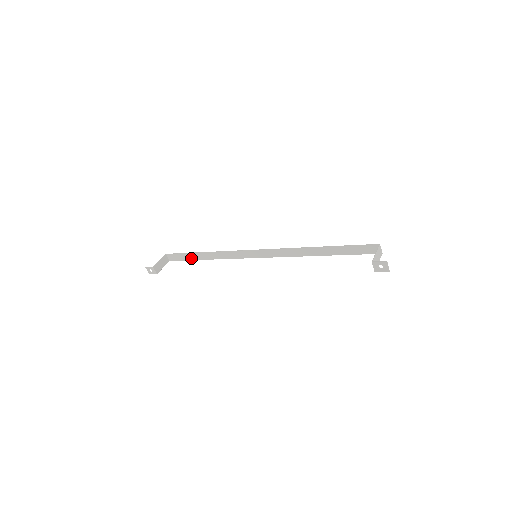
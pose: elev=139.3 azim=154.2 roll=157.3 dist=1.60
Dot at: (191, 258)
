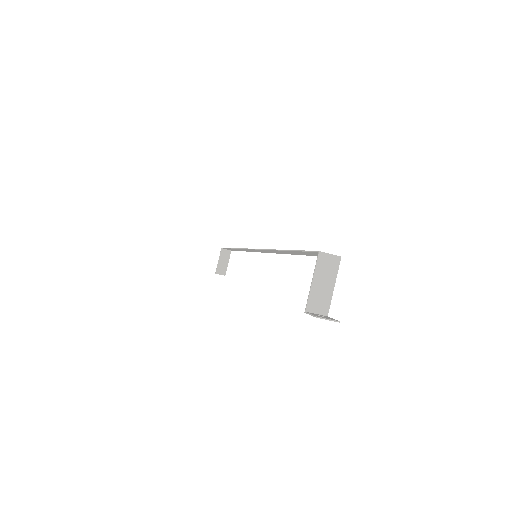
Dot at: occluded
